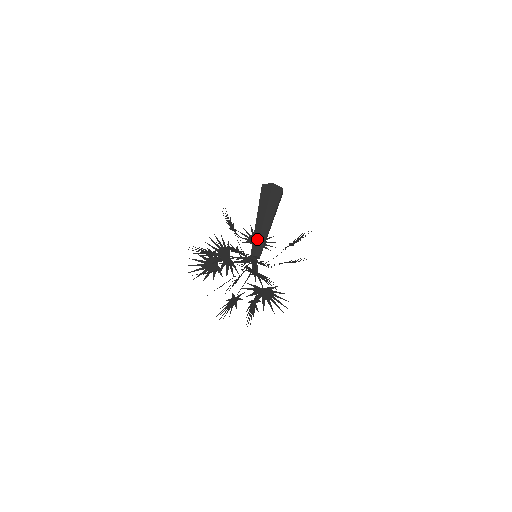
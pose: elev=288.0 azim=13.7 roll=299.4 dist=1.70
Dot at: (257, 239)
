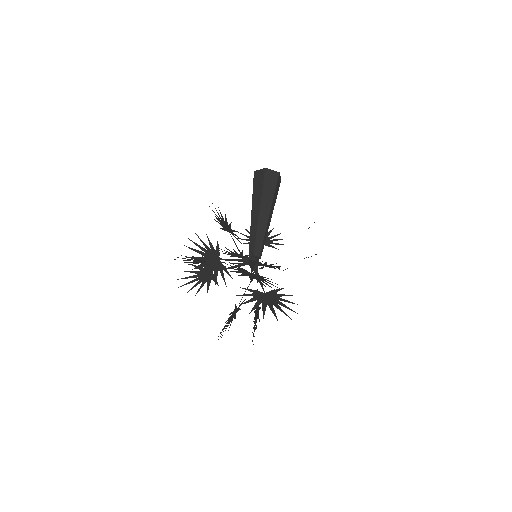
Dot at: (254, 235)
